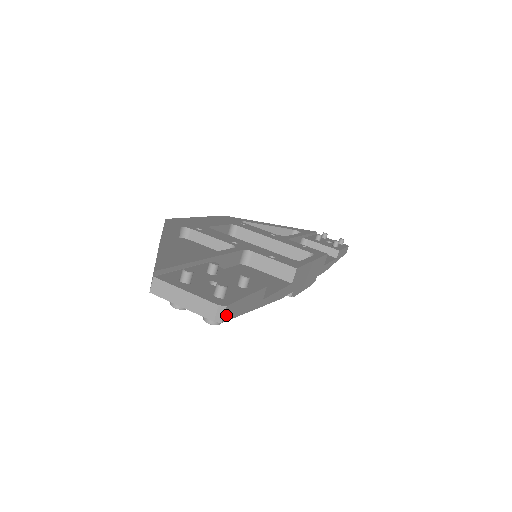
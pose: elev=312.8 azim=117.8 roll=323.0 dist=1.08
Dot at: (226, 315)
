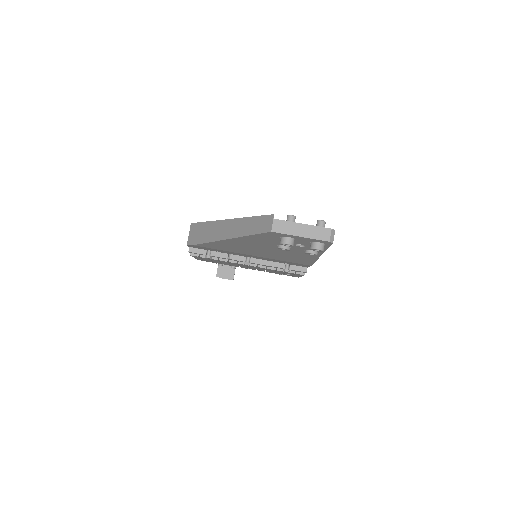
Dot at: (333, 239)
